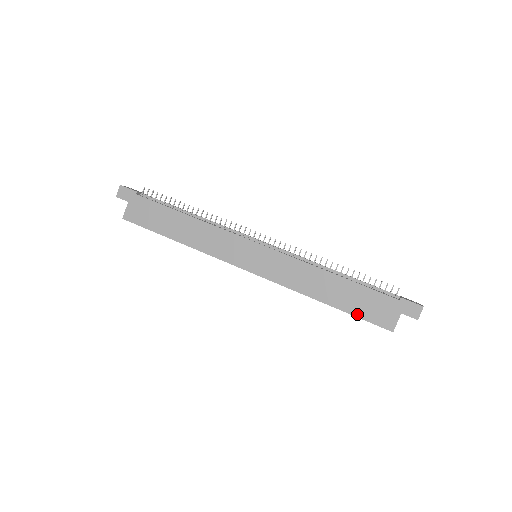
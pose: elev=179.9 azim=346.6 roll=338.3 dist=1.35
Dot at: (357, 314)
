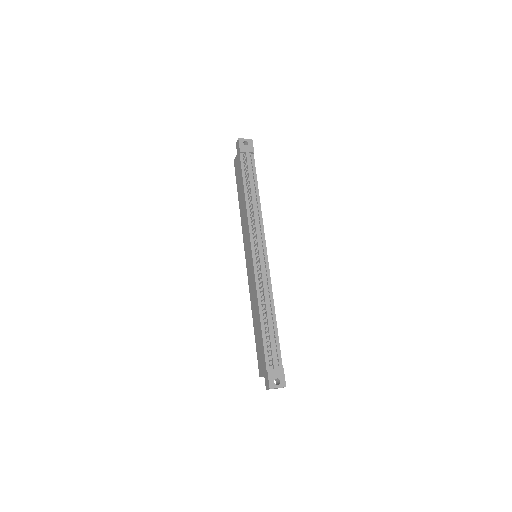
Dot at: (257, 347)
